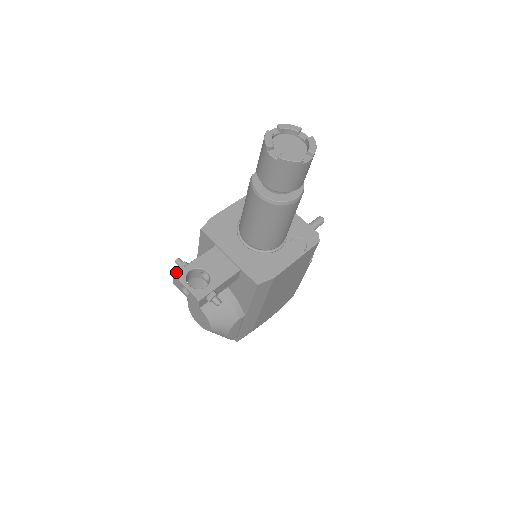
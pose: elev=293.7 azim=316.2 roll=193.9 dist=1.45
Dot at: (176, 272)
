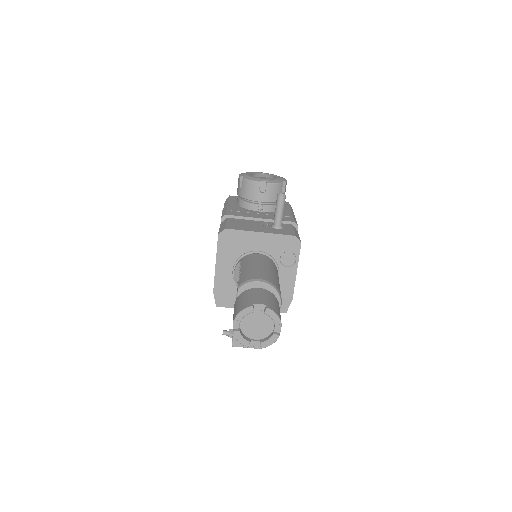
Dot at: (232, 345)
